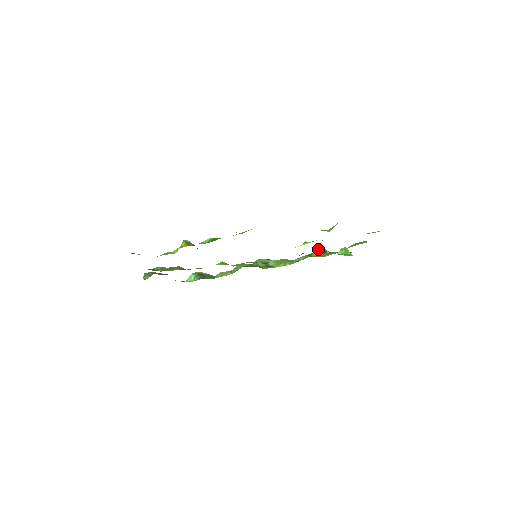
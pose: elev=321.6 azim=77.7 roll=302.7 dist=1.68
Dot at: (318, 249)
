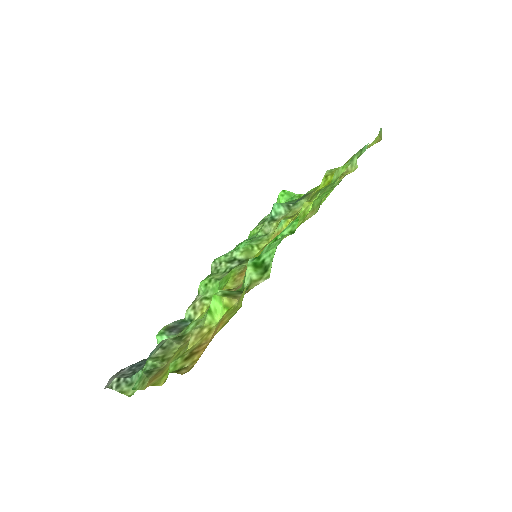
Dot at: (276, 207)
